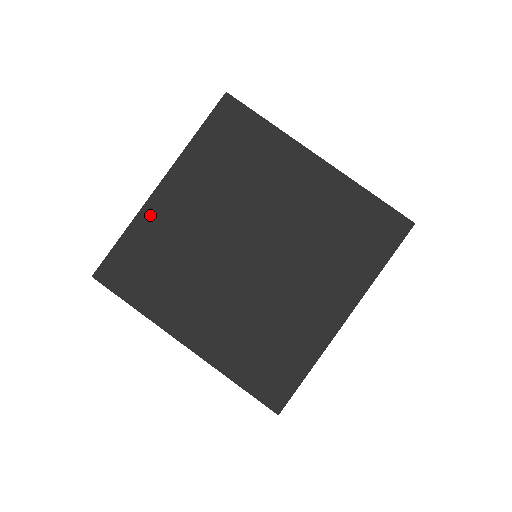
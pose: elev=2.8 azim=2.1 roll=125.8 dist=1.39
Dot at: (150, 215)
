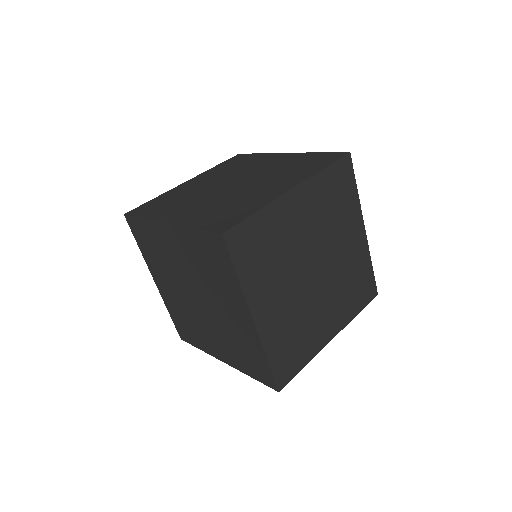
Dot at: (267, 336)
